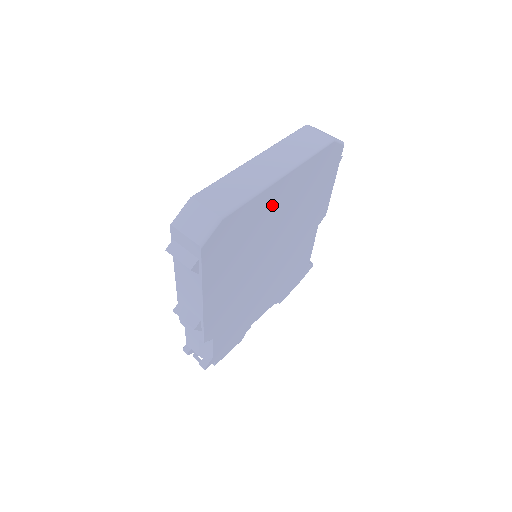
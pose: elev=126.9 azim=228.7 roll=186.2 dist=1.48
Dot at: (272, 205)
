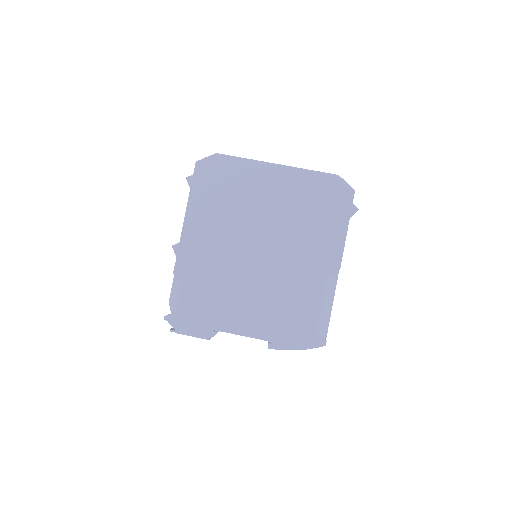
Dot at: (263, 184)
